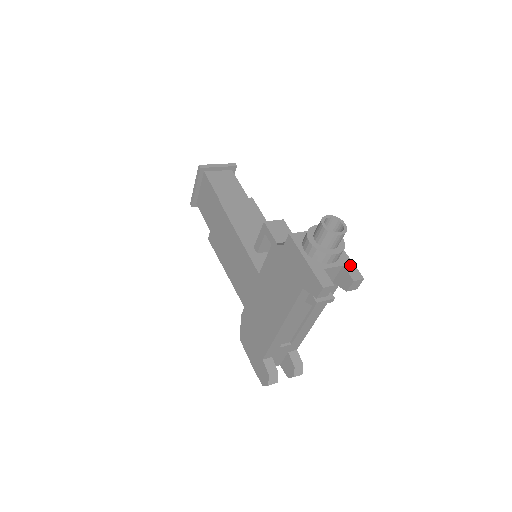
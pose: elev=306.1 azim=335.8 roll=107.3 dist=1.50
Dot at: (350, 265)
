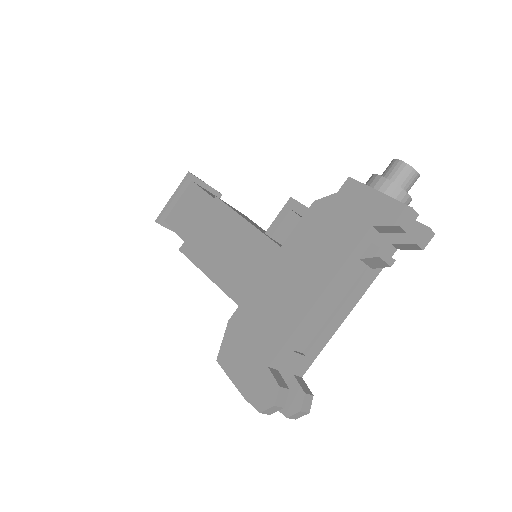
Dot at: occluded
